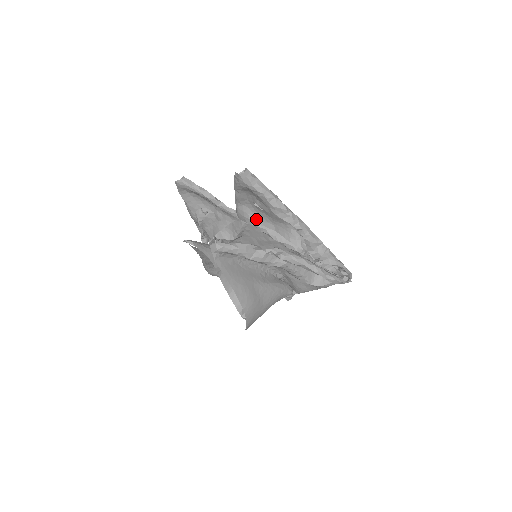
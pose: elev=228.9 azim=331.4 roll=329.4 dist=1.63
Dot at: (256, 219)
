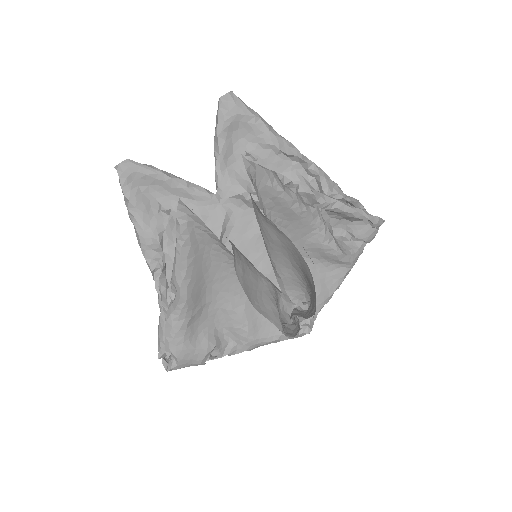
Dot at: (248, 184)
